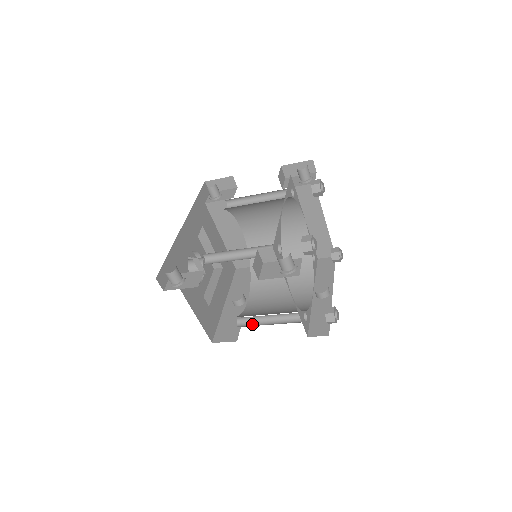
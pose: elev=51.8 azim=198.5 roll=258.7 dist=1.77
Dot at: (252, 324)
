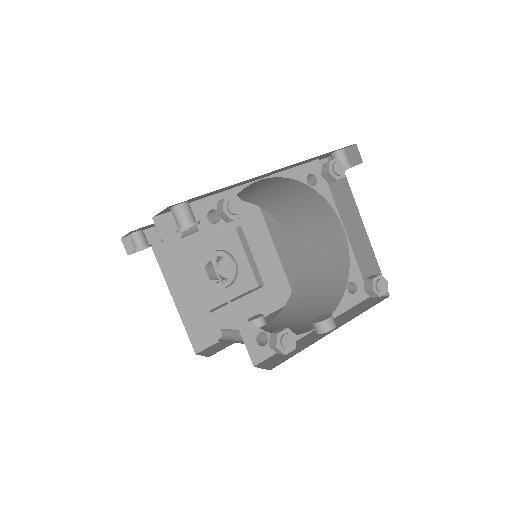
Dot at: (228, 340)
